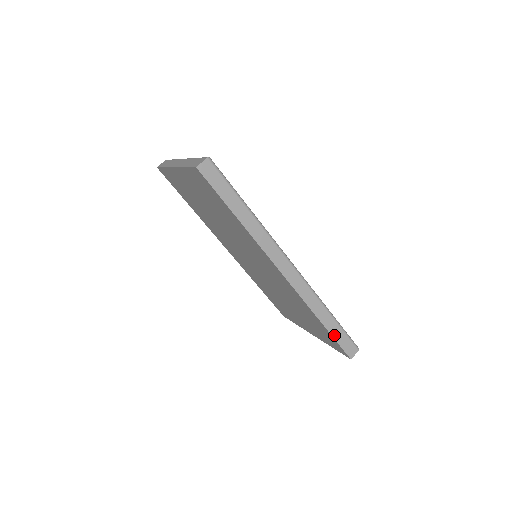
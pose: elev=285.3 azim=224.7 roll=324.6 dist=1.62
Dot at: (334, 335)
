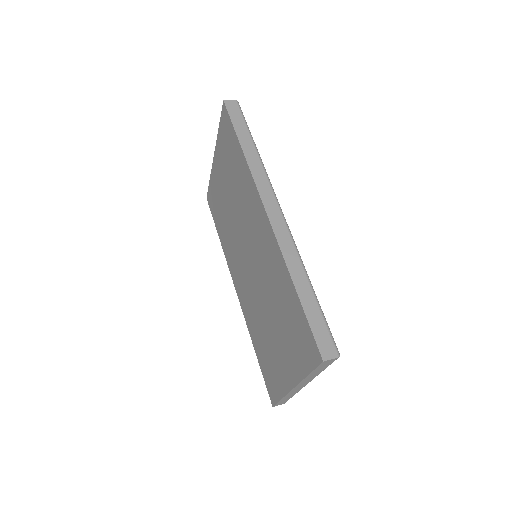
Dot at: (307, 311)
